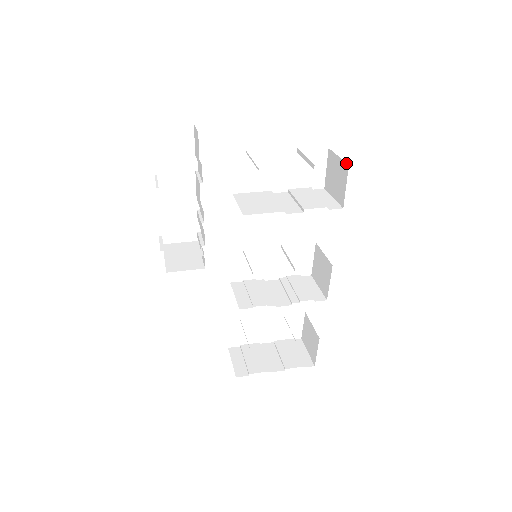
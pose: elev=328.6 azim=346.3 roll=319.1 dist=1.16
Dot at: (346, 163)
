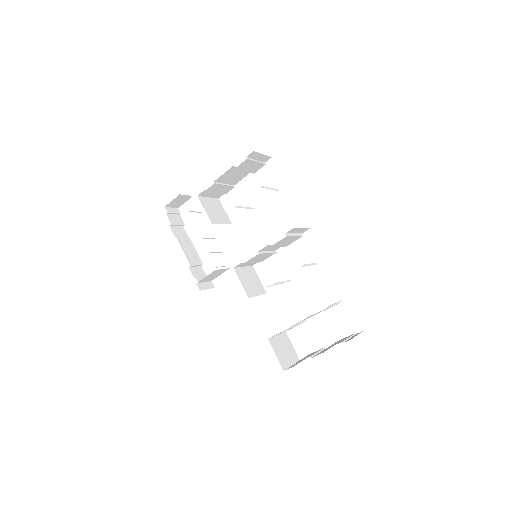
Dot at: (256, 152)
